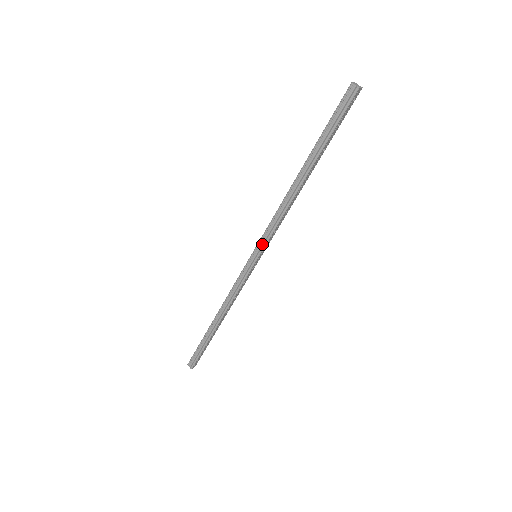
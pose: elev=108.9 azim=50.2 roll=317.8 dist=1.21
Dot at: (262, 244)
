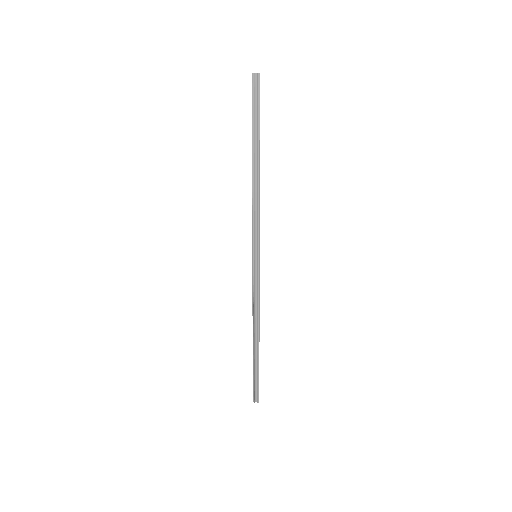
Dot at: (256, 241)
